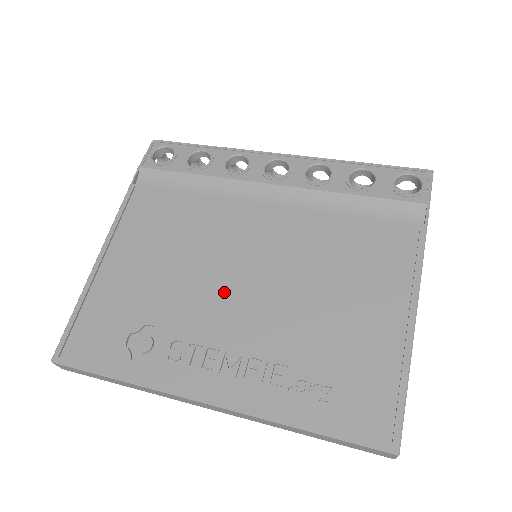
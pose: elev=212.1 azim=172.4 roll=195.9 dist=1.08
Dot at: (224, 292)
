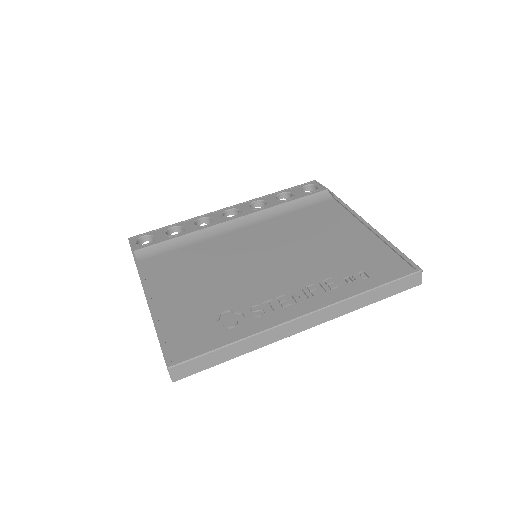
Dot at: (257, 272)
